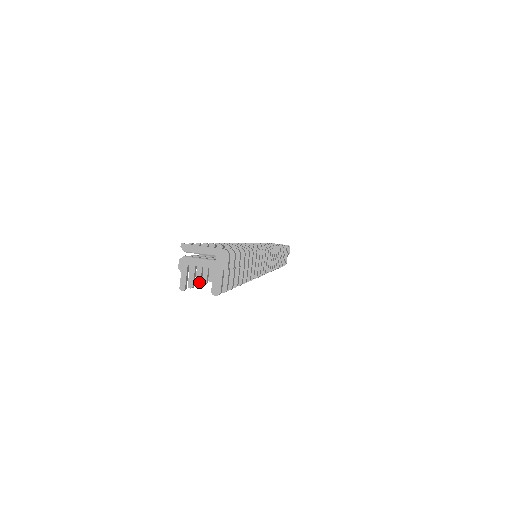
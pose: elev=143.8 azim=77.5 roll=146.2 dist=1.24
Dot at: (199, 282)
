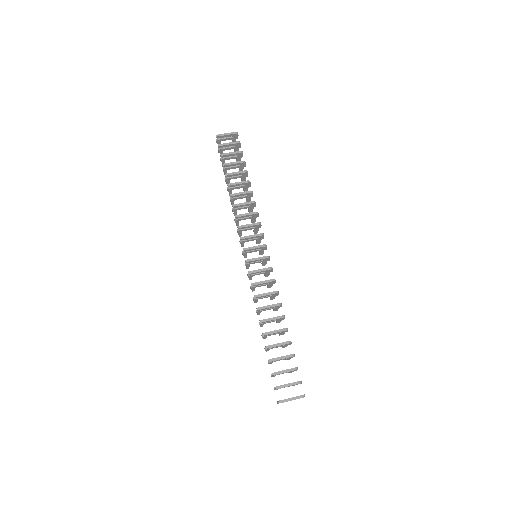
Dot at: occluded
